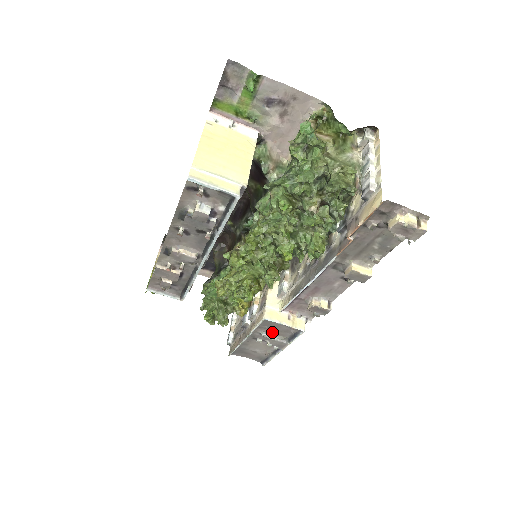
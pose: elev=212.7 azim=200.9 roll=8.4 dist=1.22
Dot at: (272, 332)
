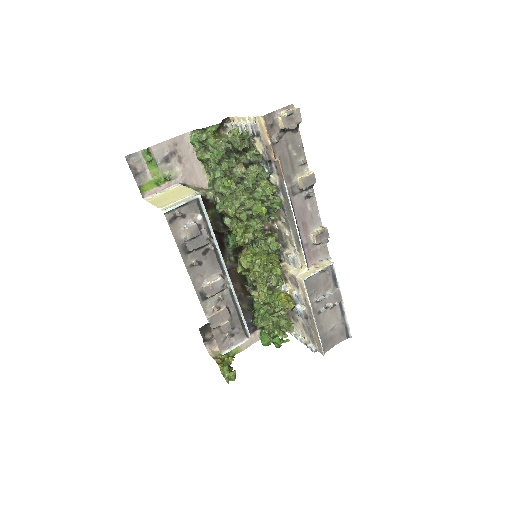
Dot at: (321, 292)
